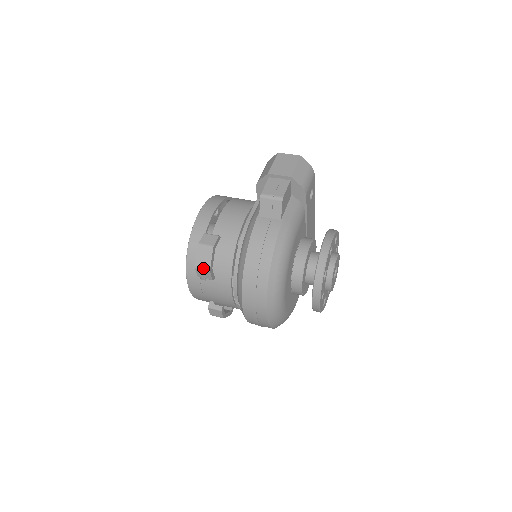
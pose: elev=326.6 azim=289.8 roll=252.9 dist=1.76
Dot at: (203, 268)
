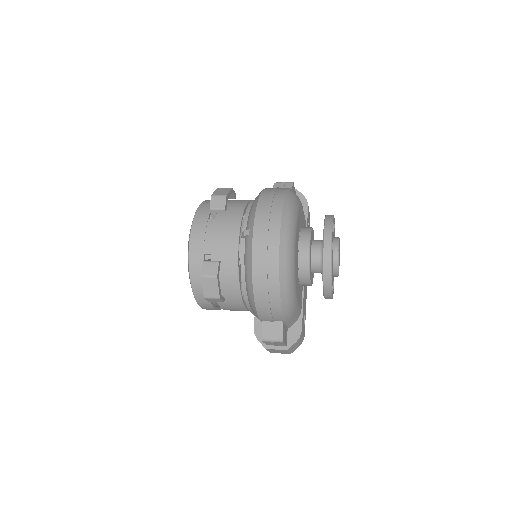
Dot at: (220, 195)
